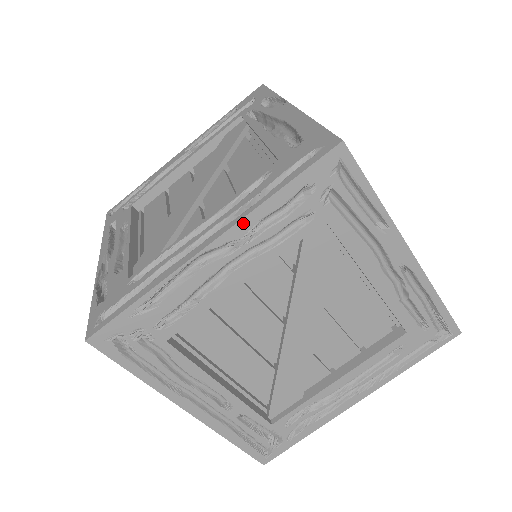
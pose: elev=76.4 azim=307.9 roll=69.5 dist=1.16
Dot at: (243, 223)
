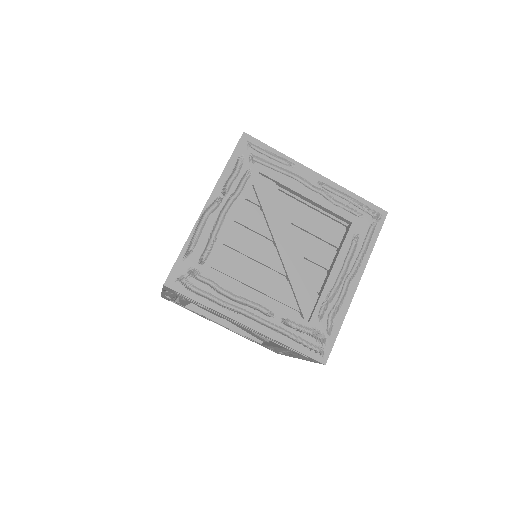
Dot at: (217, 187)
